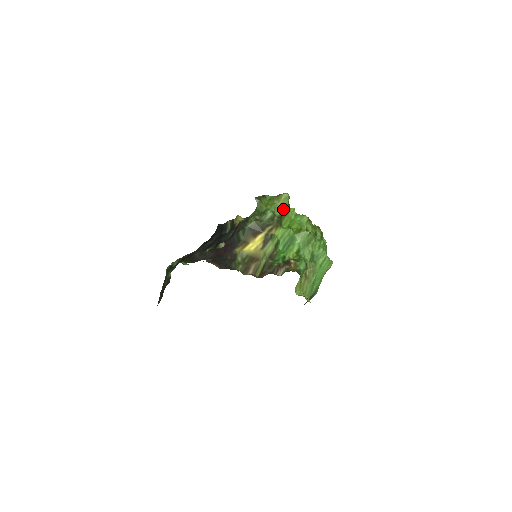
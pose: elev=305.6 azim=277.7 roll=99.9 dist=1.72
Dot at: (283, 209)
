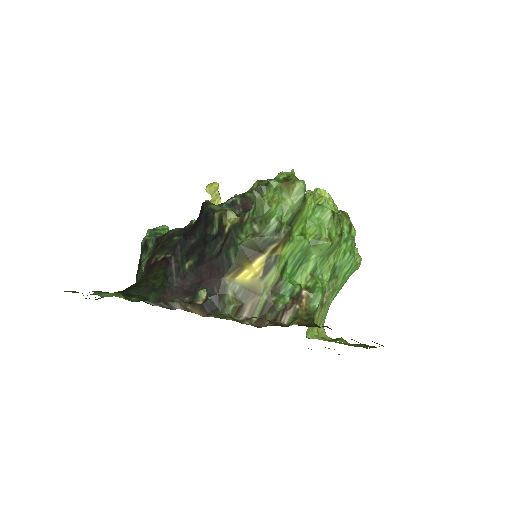
Dot at: (295, 209)
